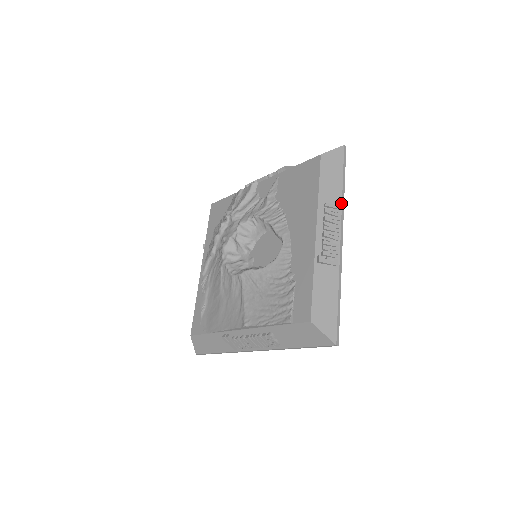
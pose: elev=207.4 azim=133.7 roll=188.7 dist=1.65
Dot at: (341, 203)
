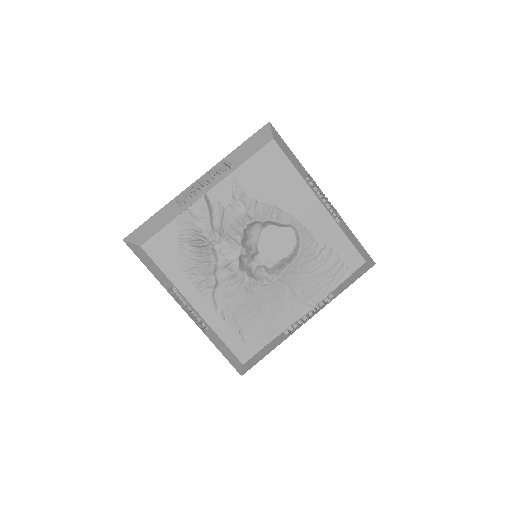
Dot at: (306, 171)
